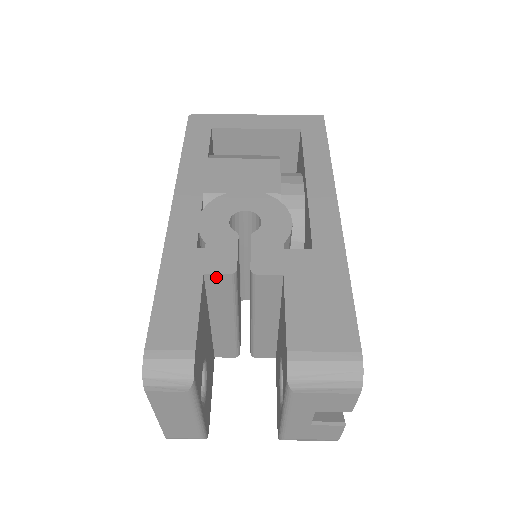
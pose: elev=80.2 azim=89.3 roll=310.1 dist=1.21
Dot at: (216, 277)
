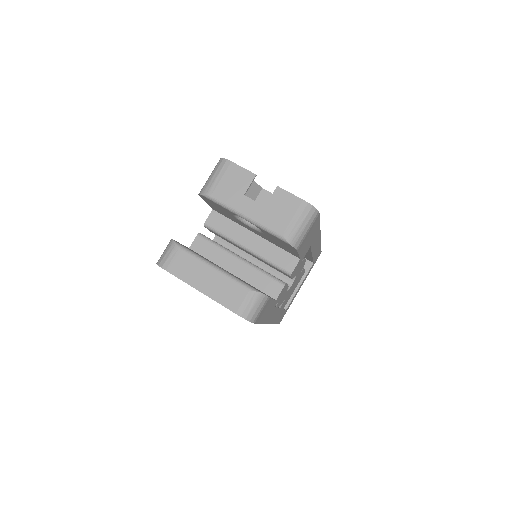
Dot at: (195, 244)
